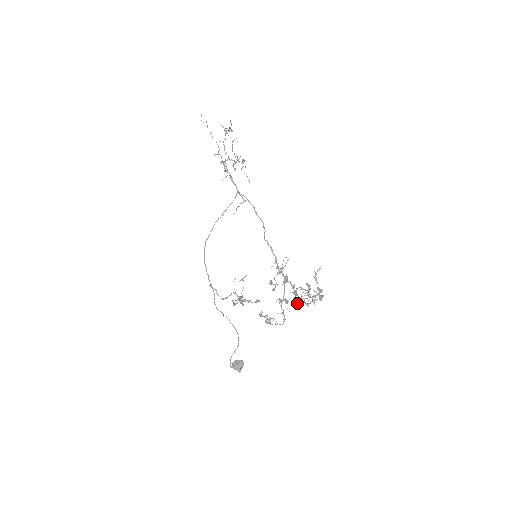
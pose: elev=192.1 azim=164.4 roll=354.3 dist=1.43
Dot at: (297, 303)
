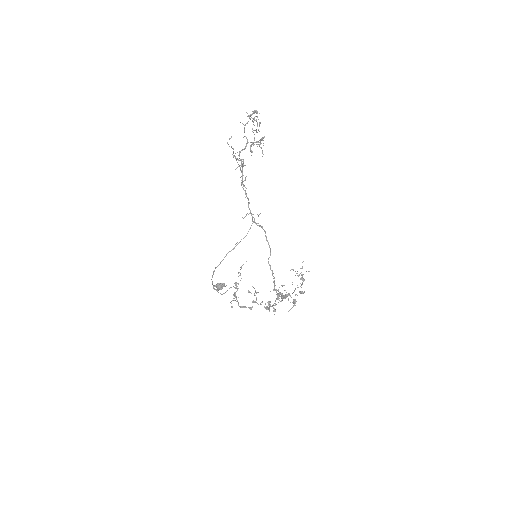
Dot at: occluded
